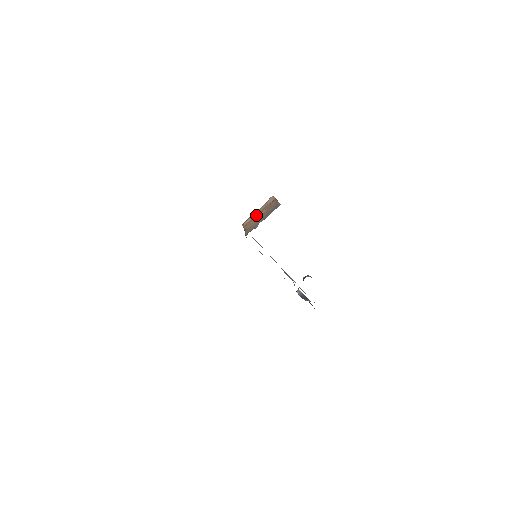
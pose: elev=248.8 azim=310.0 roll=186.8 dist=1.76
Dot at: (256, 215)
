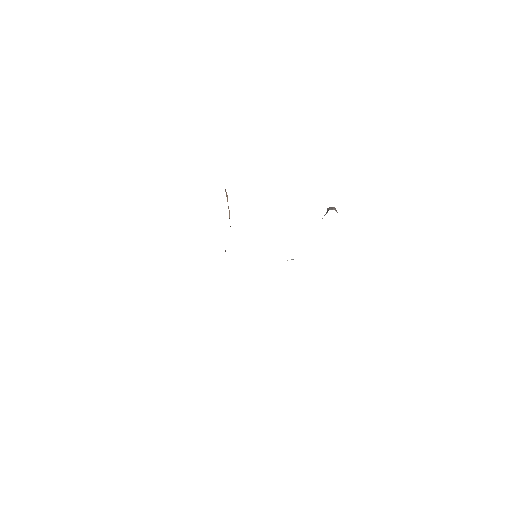
Dot at: occluded
